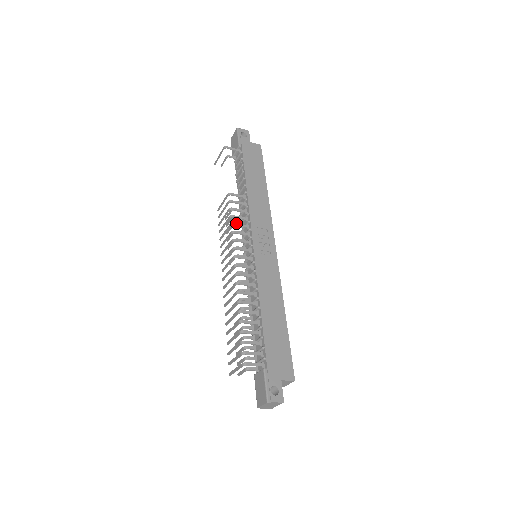
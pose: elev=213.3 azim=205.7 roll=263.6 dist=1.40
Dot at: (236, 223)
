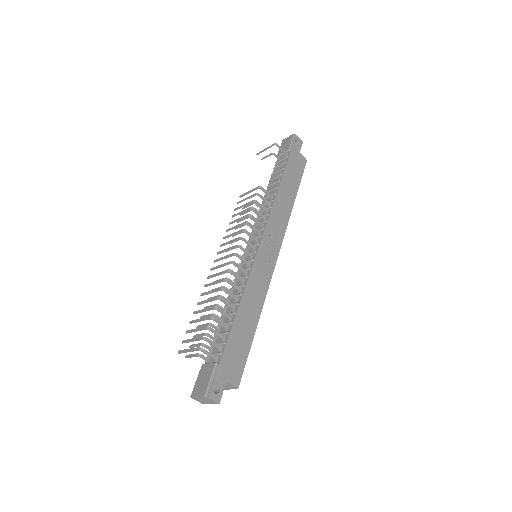
Dot at: occluded
